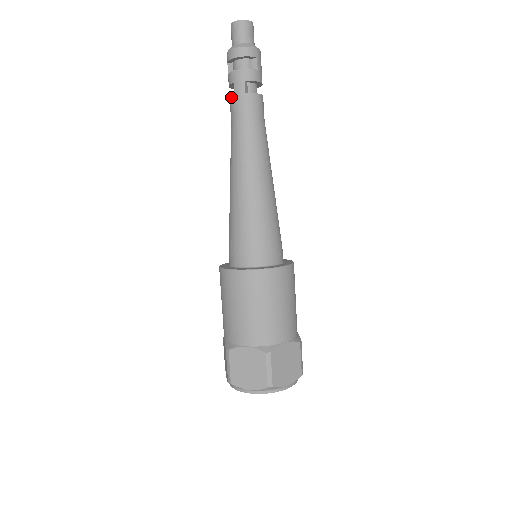
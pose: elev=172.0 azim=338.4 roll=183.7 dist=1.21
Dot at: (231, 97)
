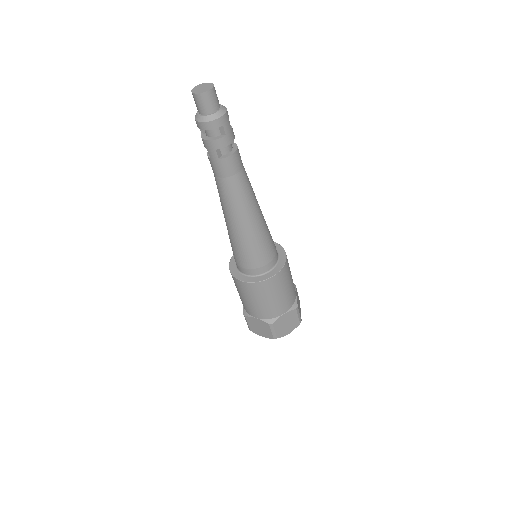
Dot at: (208, 157)
